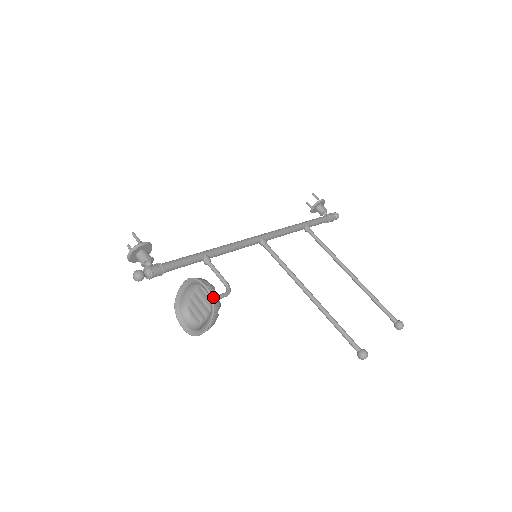
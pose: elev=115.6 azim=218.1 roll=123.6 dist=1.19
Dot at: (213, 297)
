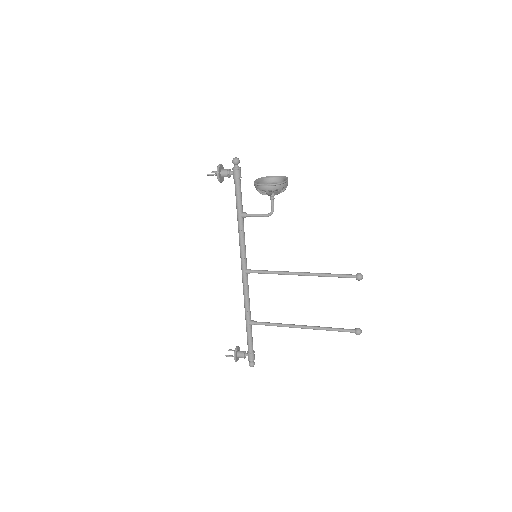
Dot at: (283, 178)
